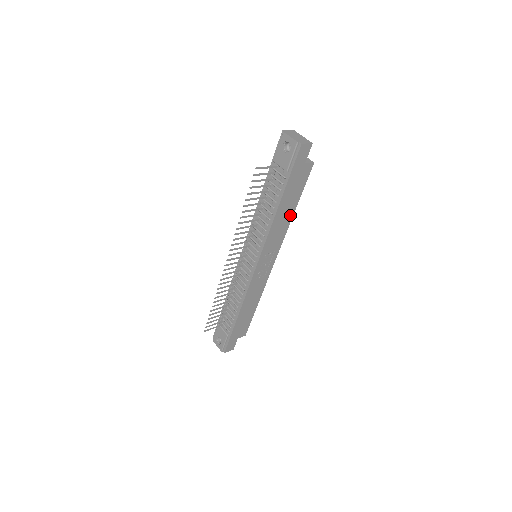
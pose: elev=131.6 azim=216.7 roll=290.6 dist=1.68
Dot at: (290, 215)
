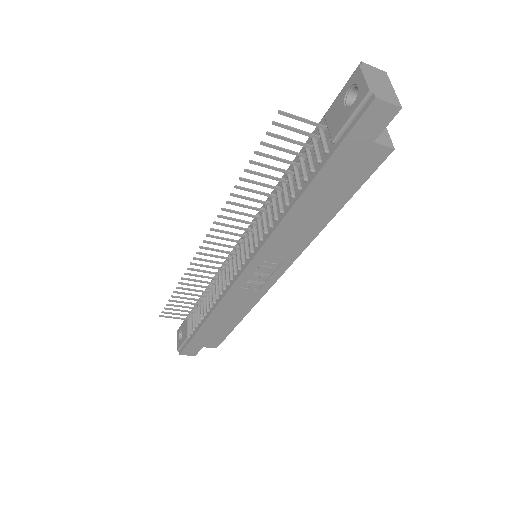
Dot at: (322, 221)
